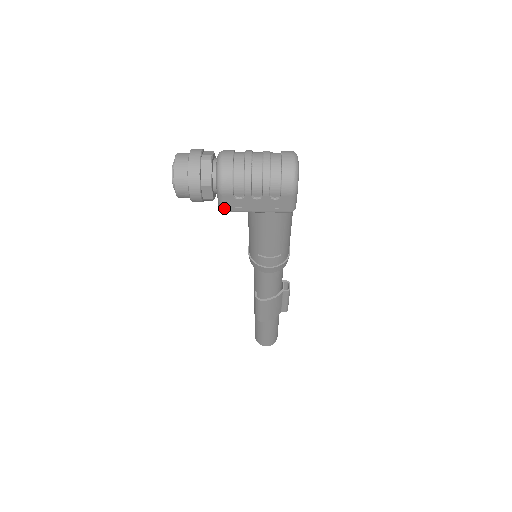
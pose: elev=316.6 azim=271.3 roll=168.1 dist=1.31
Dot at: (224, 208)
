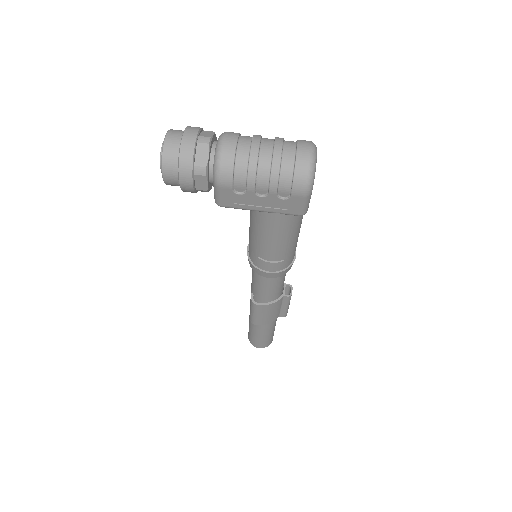
Dot at: (221, 203)
